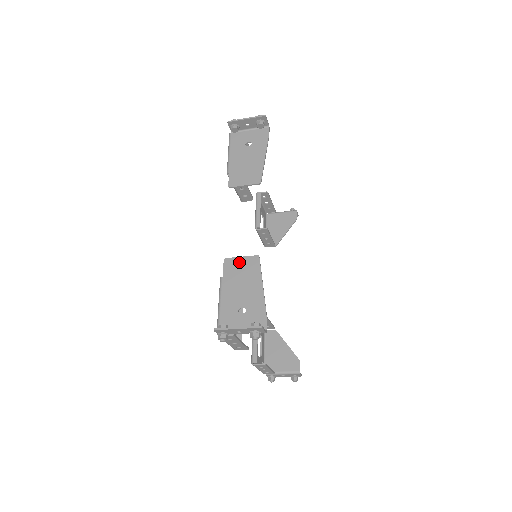
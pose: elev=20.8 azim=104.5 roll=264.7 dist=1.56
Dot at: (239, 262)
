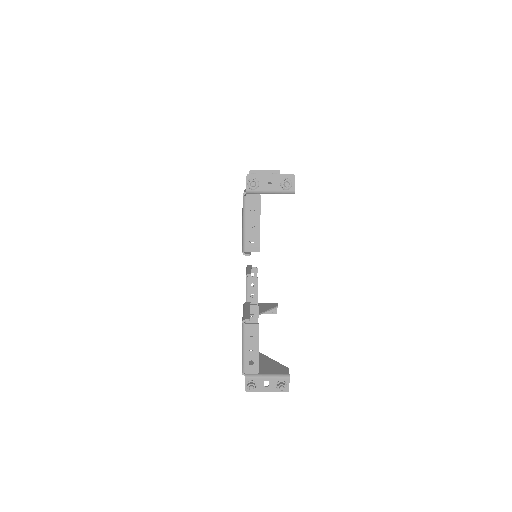
Dot at: occluded
